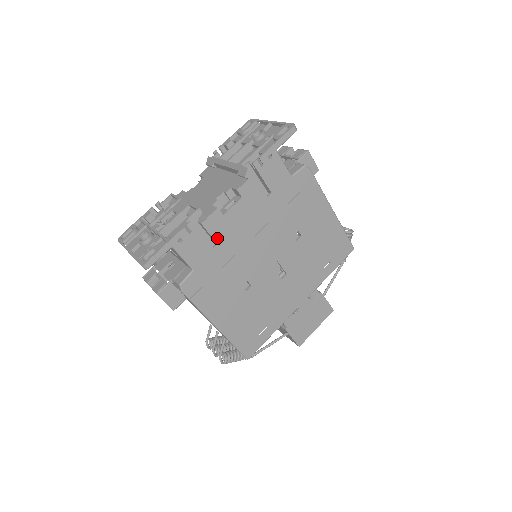
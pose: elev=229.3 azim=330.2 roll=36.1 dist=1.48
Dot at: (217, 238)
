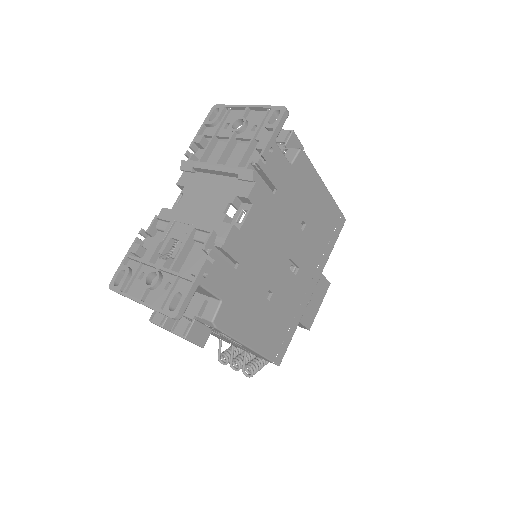
Dot at: (237, 257)
